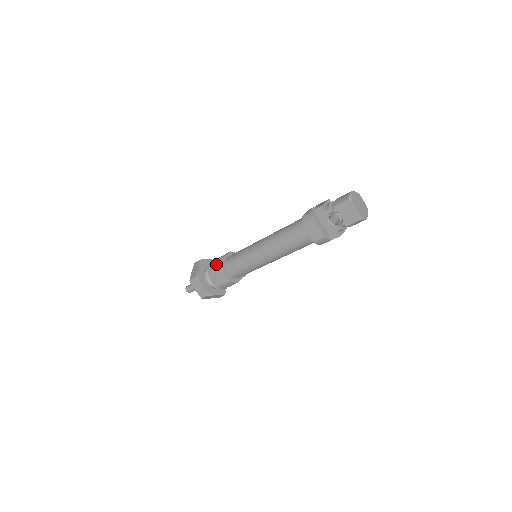
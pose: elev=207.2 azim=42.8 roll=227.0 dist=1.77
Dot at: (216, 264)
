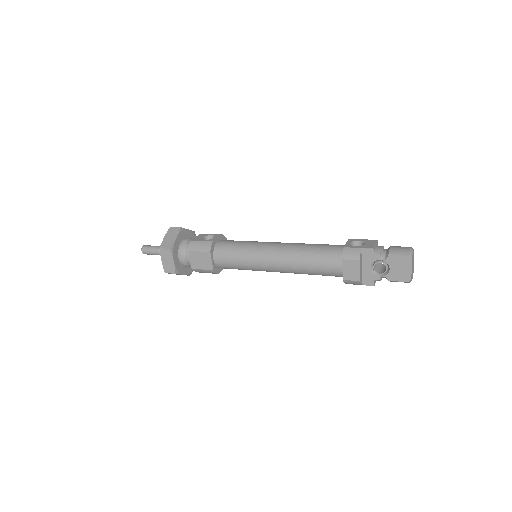
Dot at: (204, 245)
